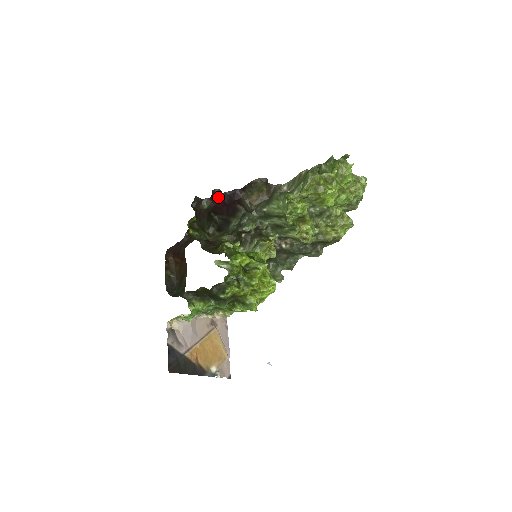
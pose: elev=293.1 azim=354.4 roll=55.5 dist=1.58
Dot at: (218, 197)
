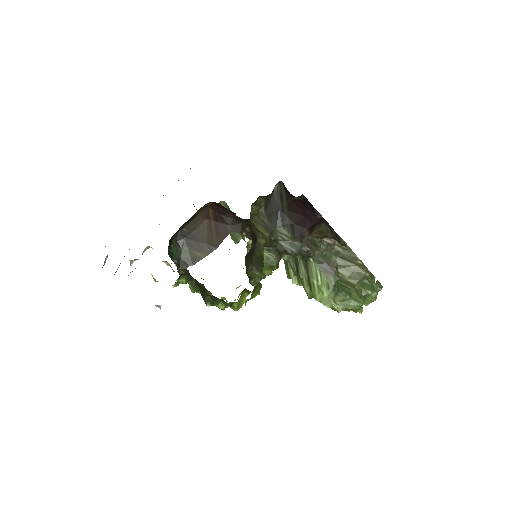
Dot at: (311, 207)
